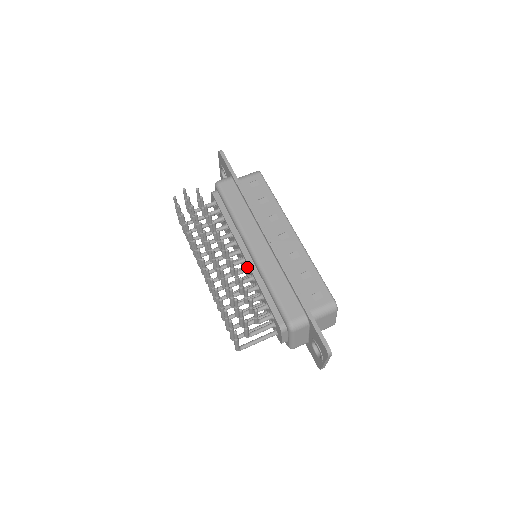
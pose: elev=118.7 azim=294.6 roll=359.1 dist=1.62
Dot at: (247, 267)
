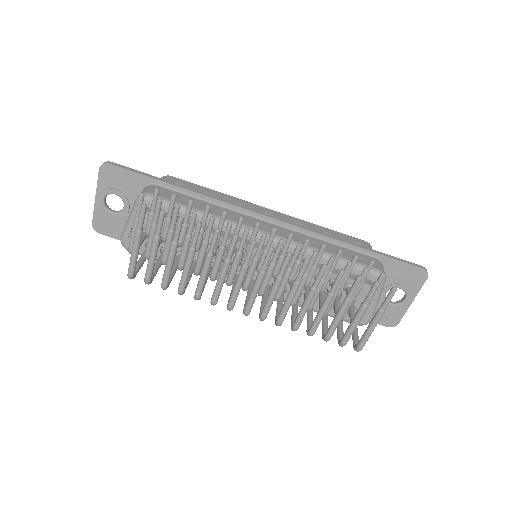
Dot at: occluded
